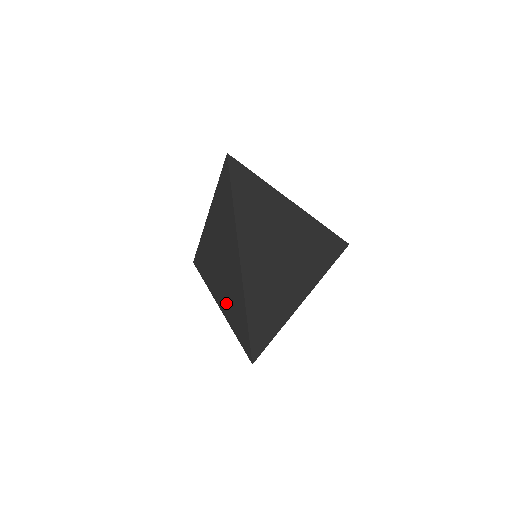
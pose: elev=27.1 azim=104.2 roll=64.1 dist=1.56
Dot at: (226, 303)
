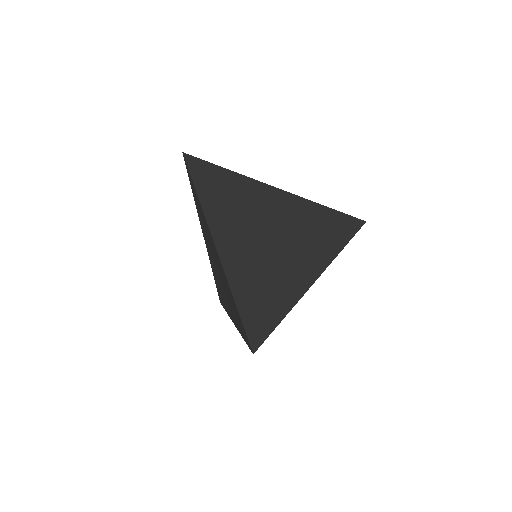
Dot at: (231, 310)
